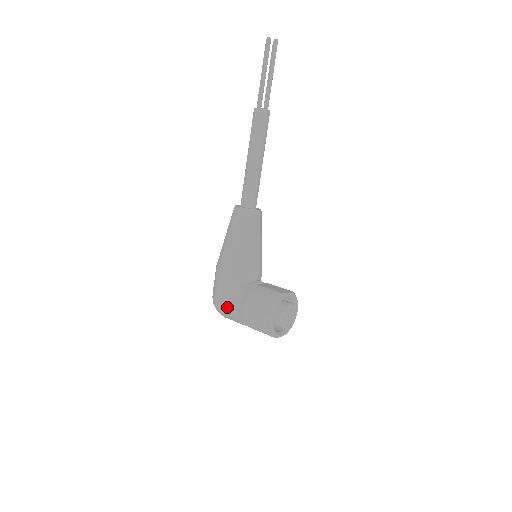
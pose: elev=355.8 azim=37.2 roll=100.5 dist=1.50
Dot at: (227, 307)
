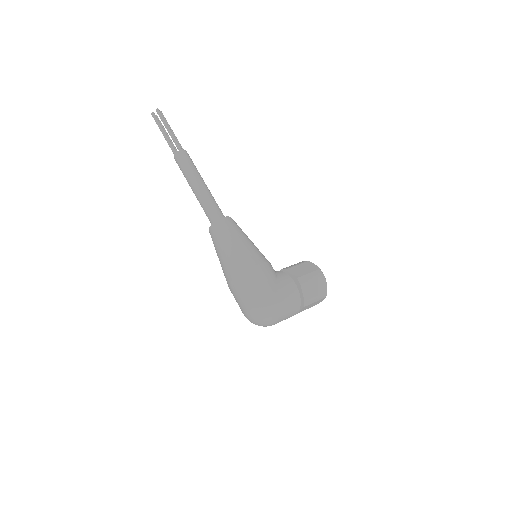
Dot at: (285, 292)
